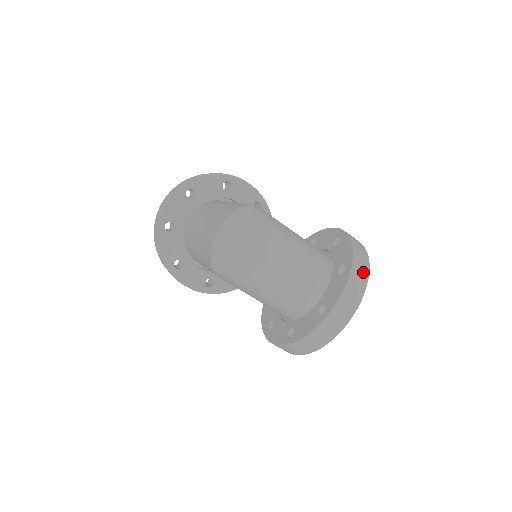
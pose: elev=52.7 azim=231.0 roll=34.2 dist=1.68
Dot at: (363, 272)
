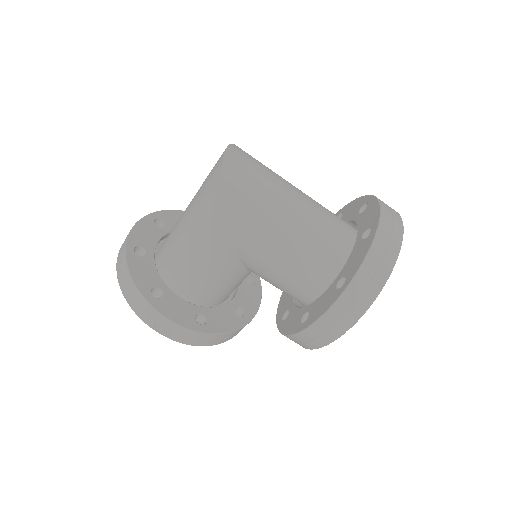
Dot at: occluded
